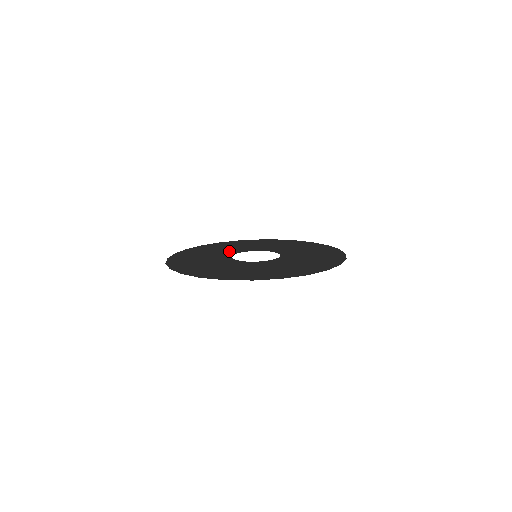
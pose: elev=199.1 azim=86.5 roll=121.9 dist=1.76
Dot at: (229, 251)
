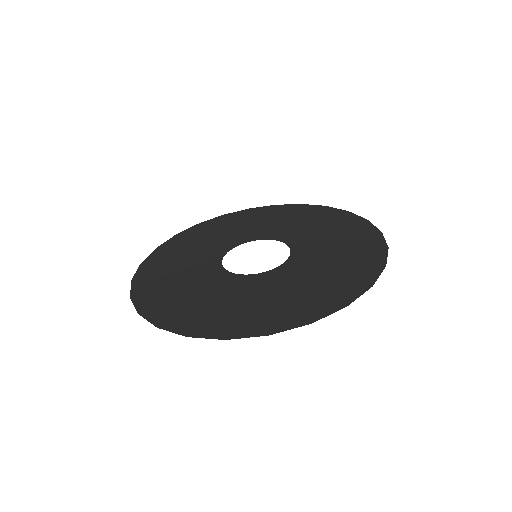
Dot at: (225, 241)
